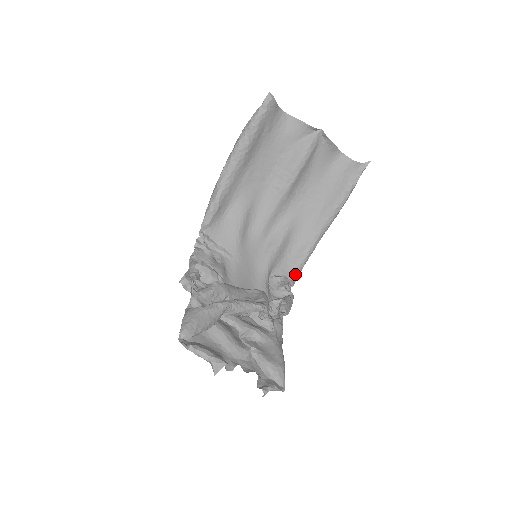
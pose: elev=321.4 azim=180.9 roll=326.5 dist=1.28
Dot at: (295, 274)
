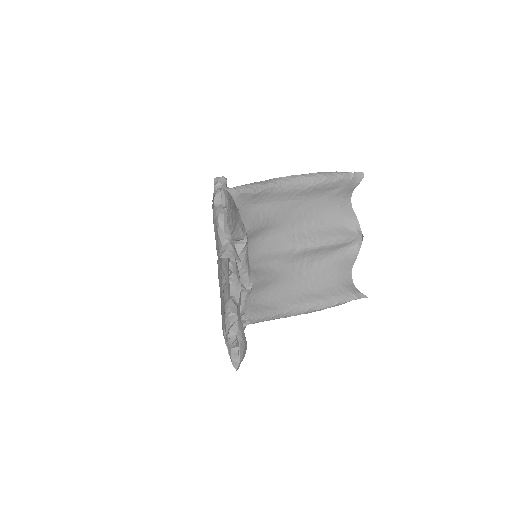
Dot at: occluded
